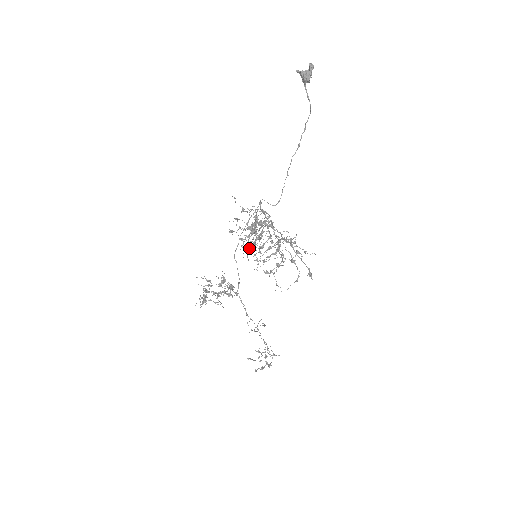
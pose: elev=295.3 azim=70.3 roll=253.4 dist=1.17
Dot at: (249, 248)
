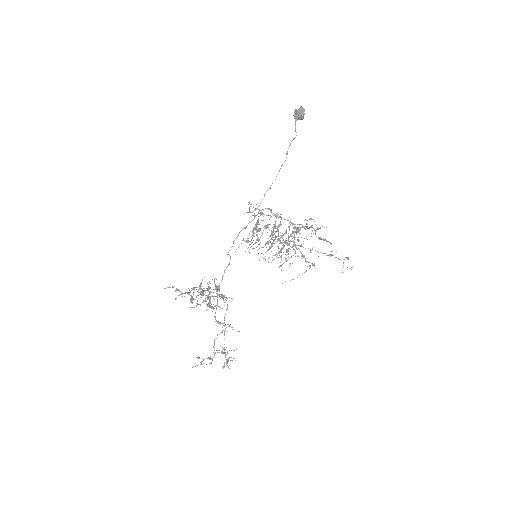
Dot at: occluded
